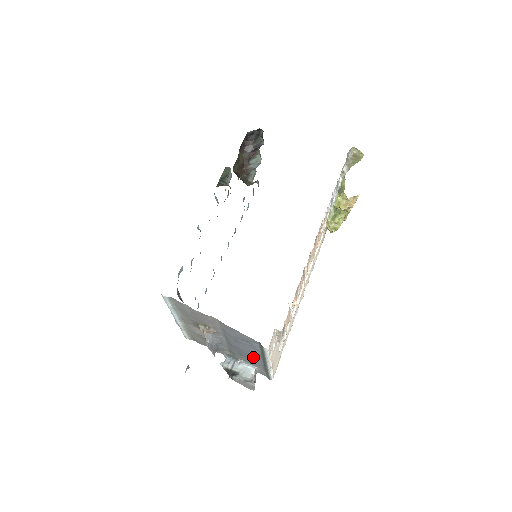
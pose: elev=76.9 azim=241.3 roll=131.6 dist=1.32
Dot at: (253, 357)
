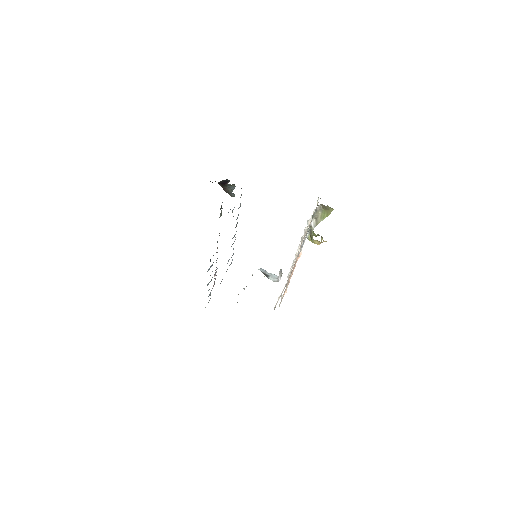
Dot at: occluded
